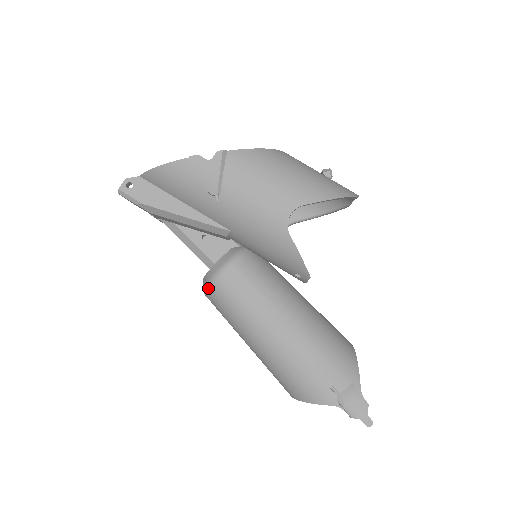
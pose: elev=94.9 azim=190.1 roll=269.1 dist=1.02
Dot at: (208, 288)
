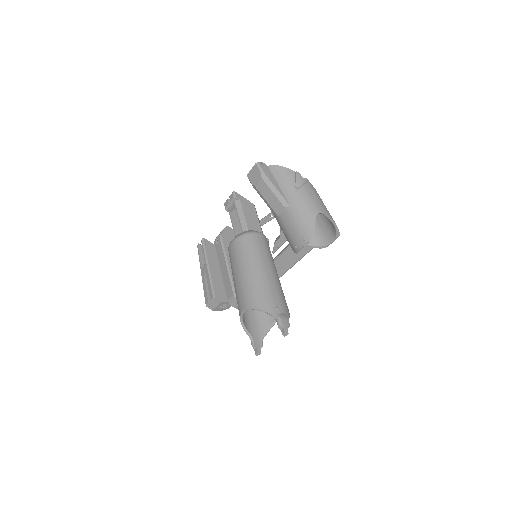
Dot at: (242, 235)
